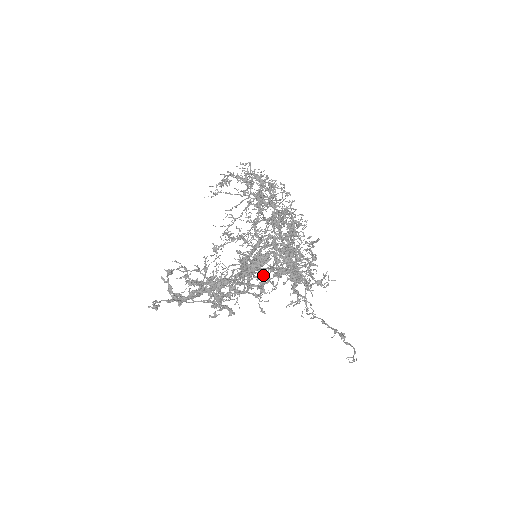
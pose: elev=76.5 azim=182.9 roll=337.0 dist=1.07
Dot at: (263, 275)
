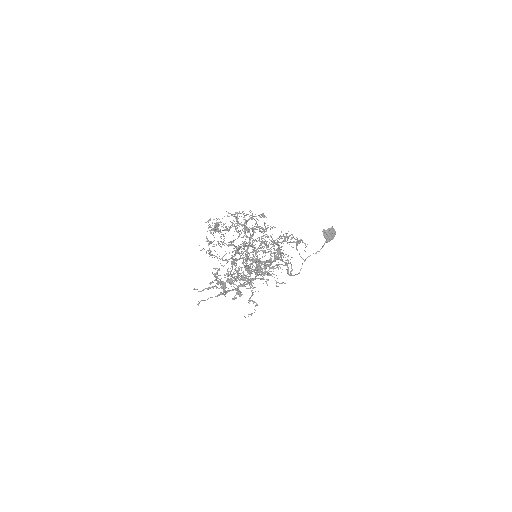
Dot at: (212, 281)
